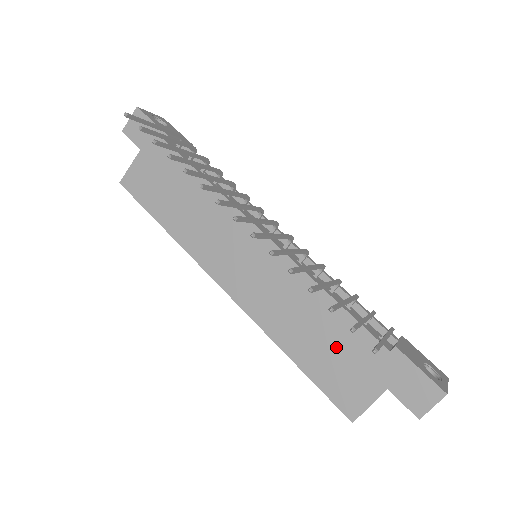
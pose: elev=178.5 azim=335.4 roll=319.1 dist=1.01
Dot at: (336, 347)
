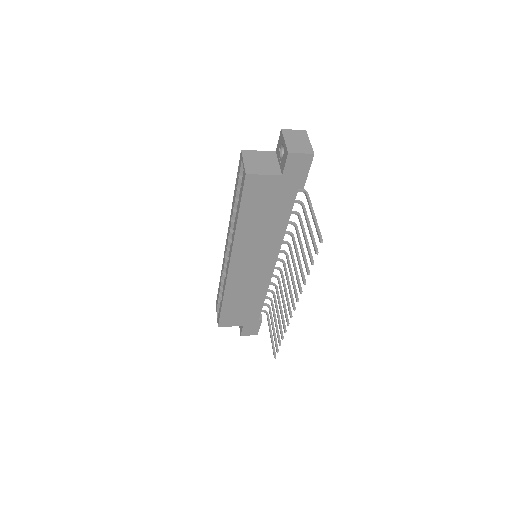
Dot at: (244, 309)
